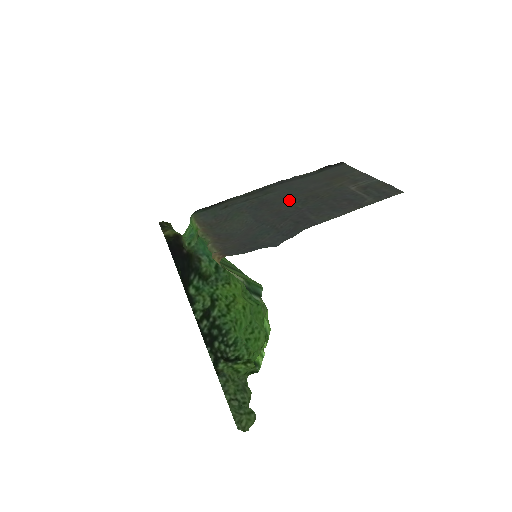
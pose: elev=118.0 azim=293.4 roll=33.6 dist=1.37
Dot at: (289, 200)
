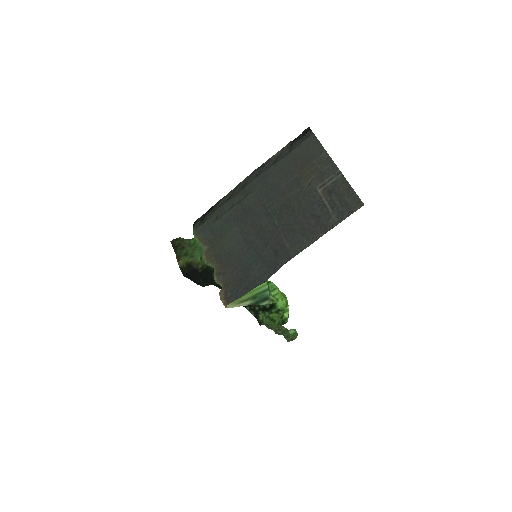
Dot at: (267, 210)
